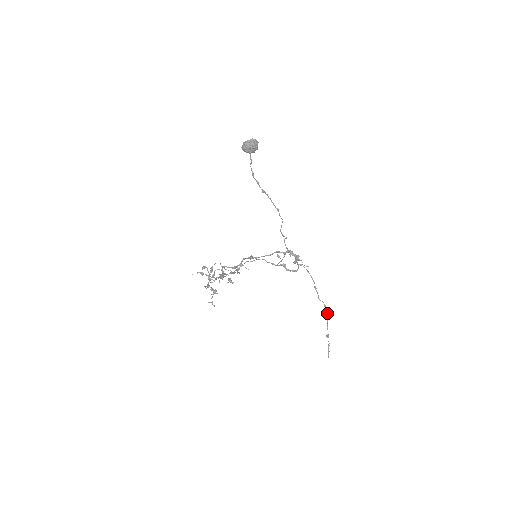
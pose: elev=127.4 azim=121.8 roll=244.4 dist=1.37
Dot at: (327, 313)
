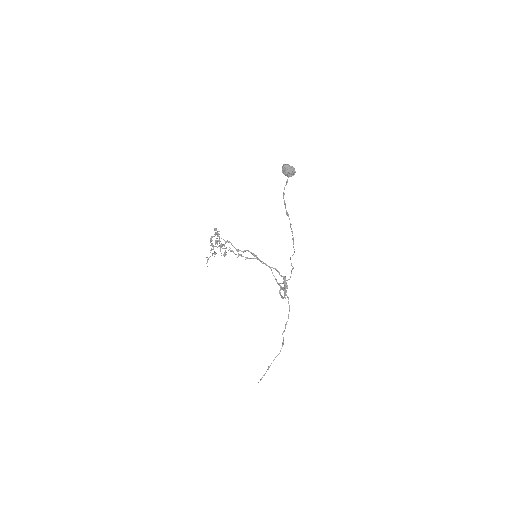
Dot at: (280, 350)
